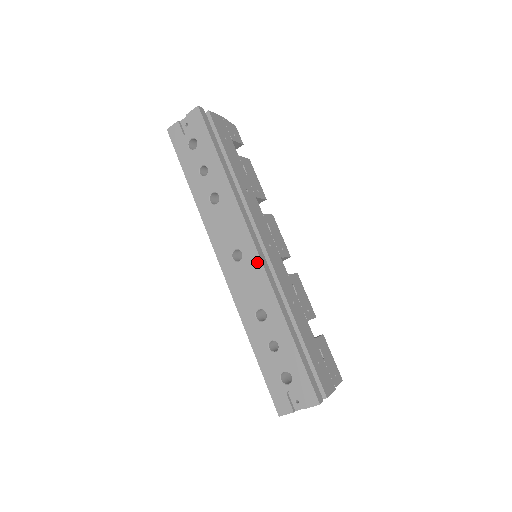
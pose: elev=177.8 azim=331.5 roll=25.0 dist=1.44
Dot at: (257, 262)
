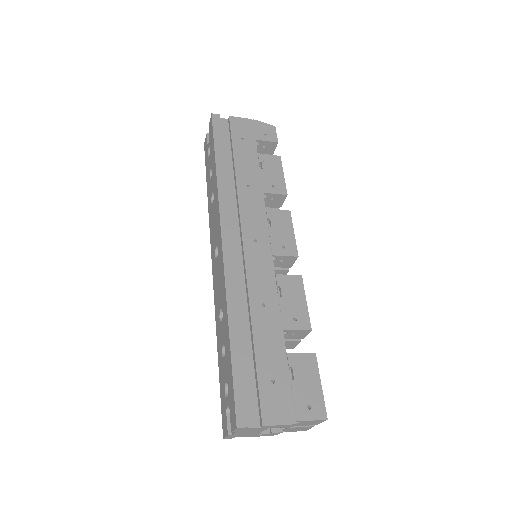
Dot at: (221, 256)
